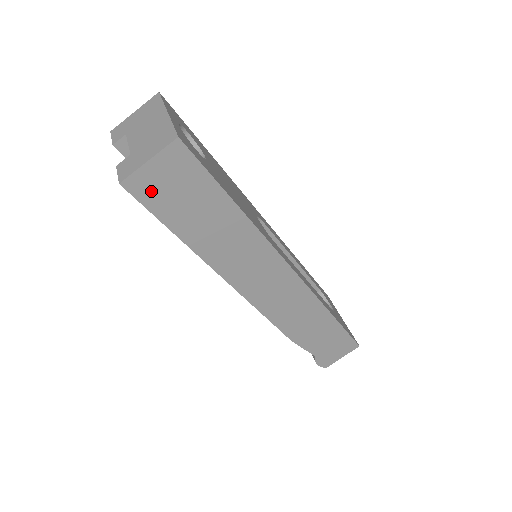
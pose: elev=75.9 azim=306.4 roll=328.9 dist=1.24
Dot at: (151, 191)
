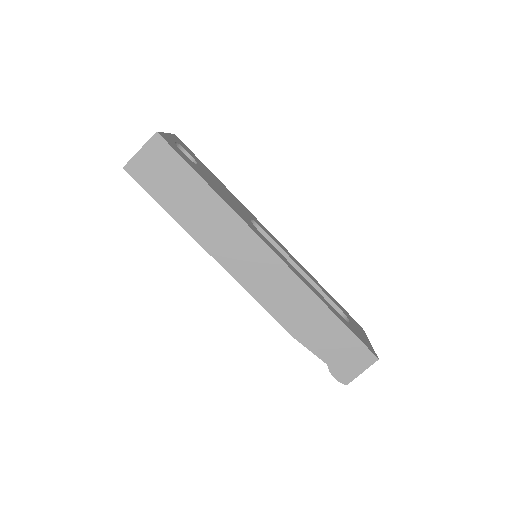
Dot at: (144, 173)
